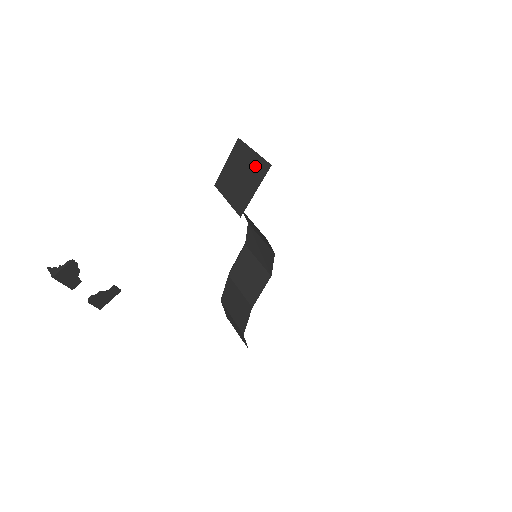
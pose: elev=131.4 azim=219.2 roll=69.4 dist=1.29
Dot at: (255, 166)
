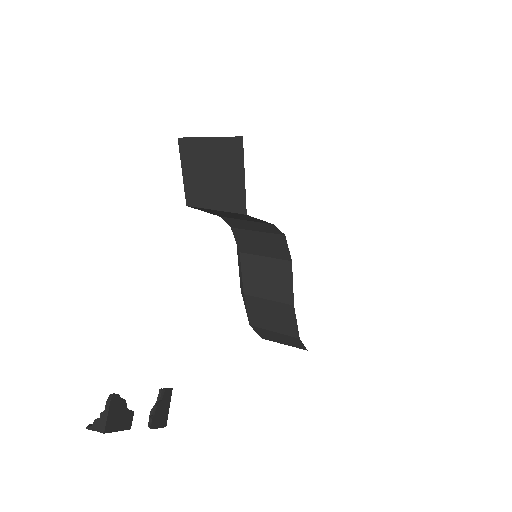
Dot at: (223, 152)
